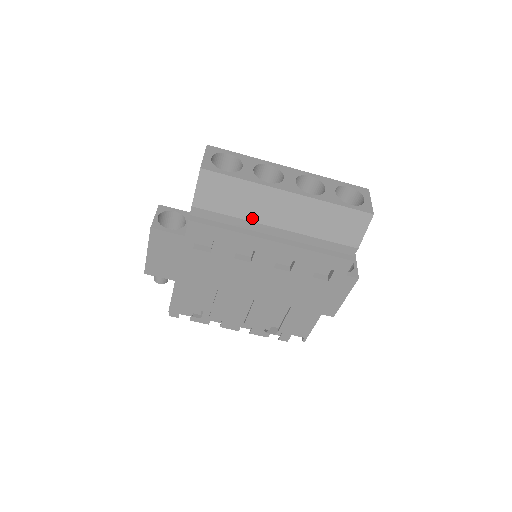
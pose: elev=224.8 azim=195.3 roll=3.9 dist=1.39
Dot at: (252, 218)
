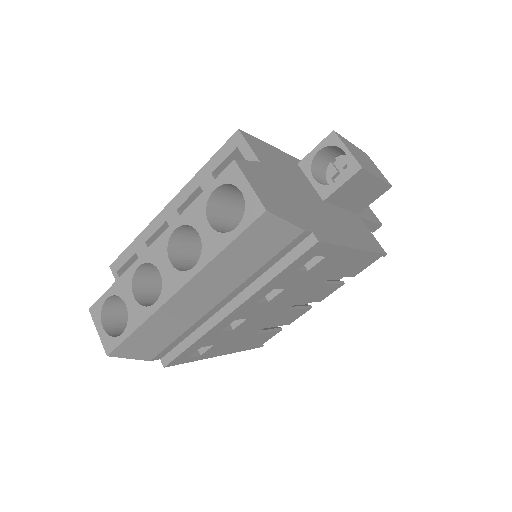
Dot at: (192, 322)
